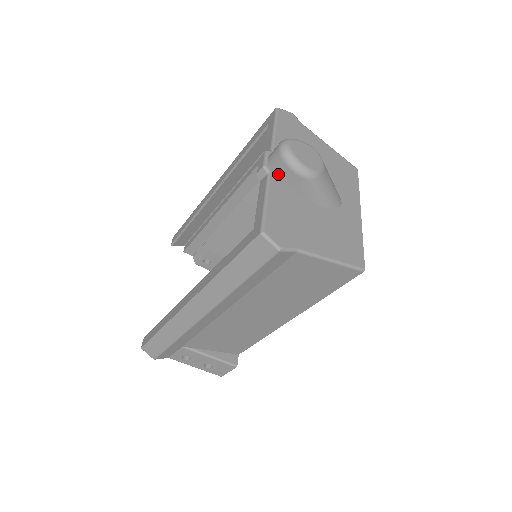
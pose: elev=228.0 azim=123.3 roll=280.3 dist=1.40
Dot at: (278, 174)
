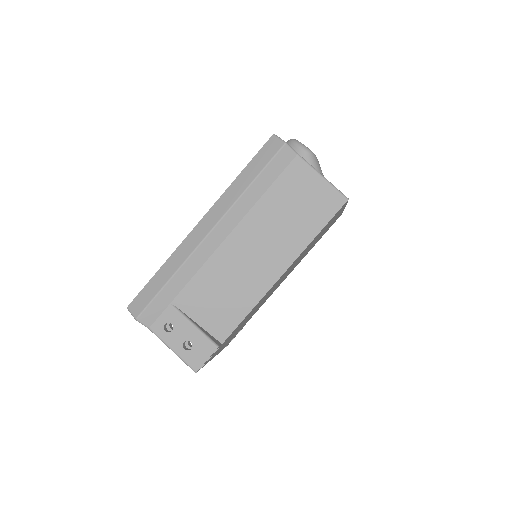
Dot at: occluded
